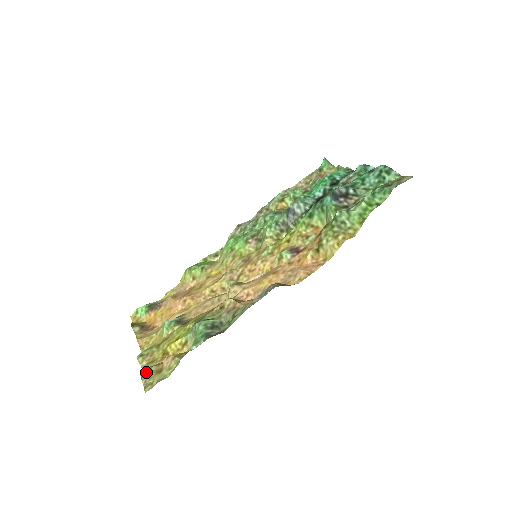
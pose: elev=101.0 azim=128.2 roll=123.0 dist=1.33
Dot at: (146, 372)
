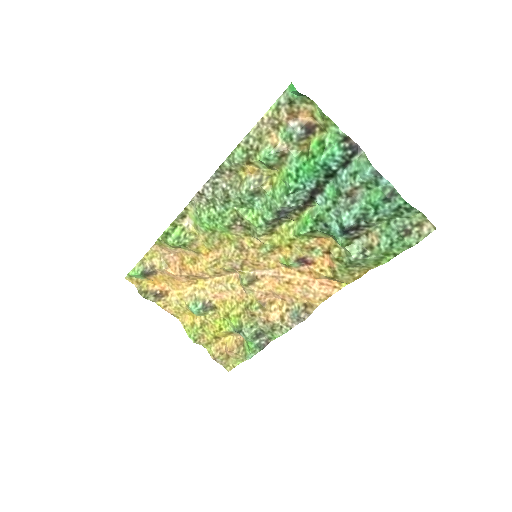
Dot at: (217, 359)
